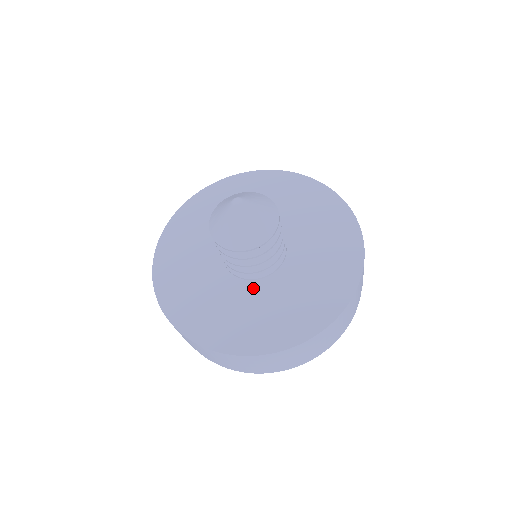
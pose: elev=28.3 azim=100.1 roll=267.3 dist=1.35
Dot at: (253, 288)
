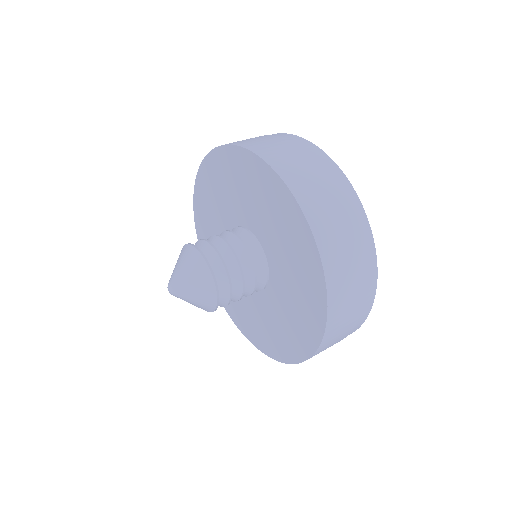
Dot at: (263, 299)
